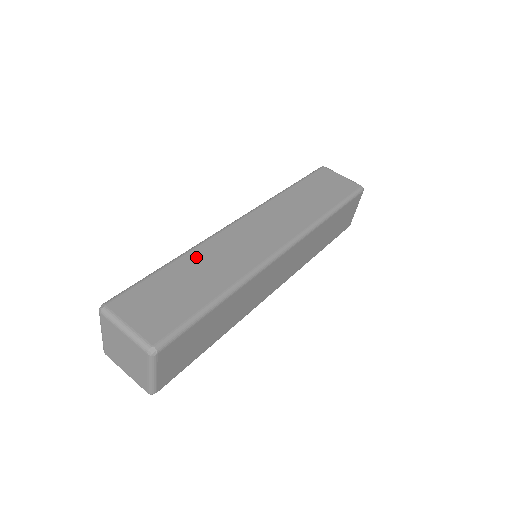
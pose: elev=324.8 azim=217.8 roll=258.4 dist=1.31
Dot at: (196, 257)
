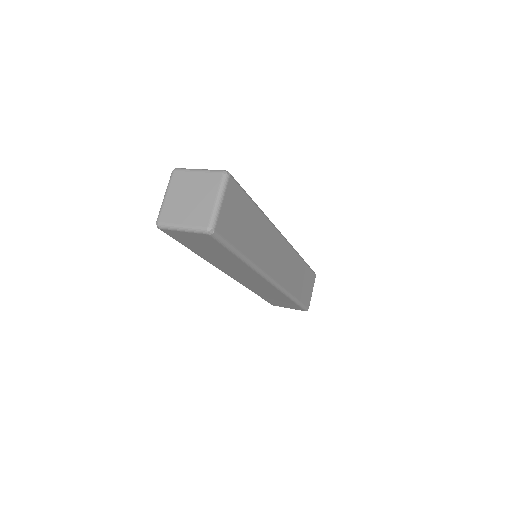
Dot at: occluded
